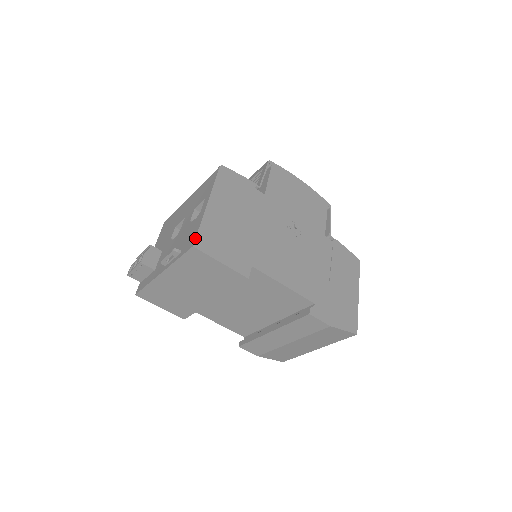
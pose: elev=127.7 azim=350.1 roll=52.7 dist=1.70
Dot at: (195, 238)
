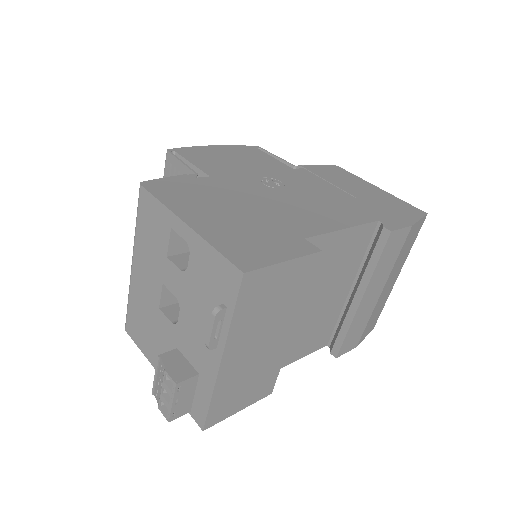
Dot at: (232, 264)
